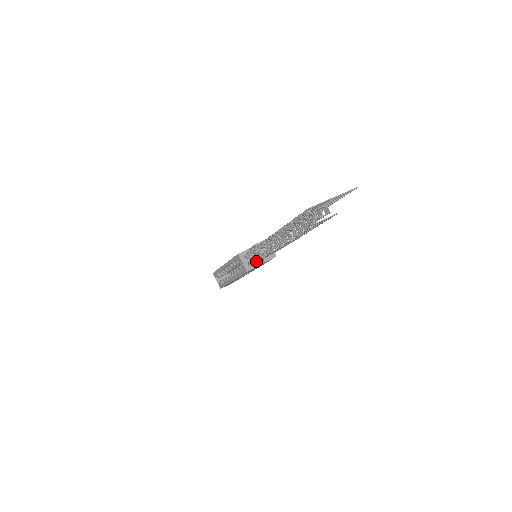
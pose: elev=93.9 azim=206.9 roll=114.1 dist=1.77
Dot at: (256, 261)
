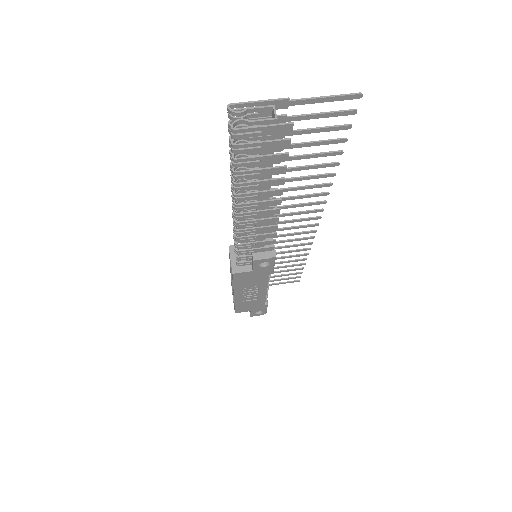
Dot at: (236, 252)
